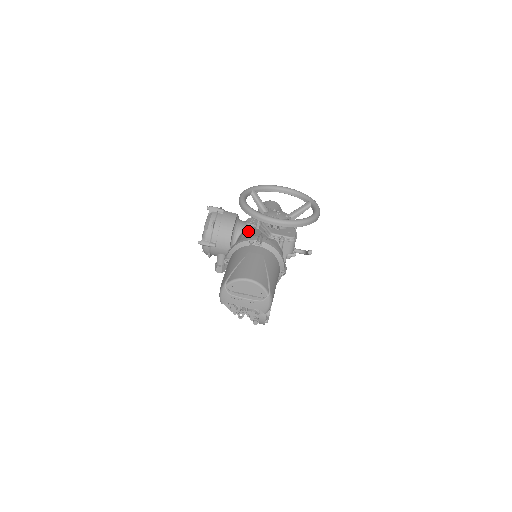
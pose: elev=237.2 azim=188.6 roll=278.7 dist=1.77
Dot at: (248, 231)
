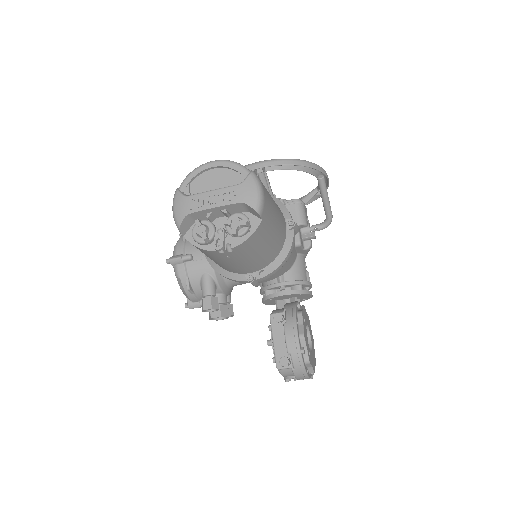
Dot at: occluded
